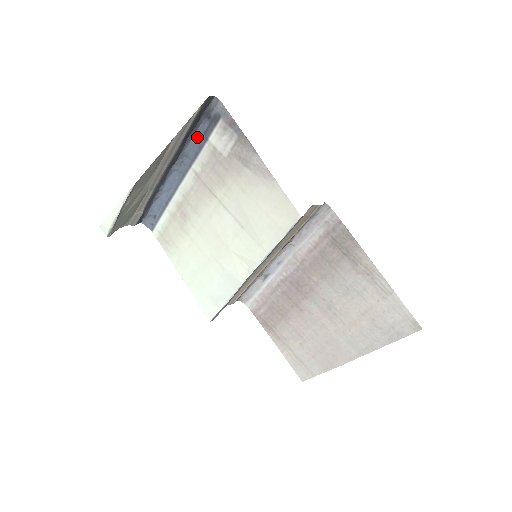
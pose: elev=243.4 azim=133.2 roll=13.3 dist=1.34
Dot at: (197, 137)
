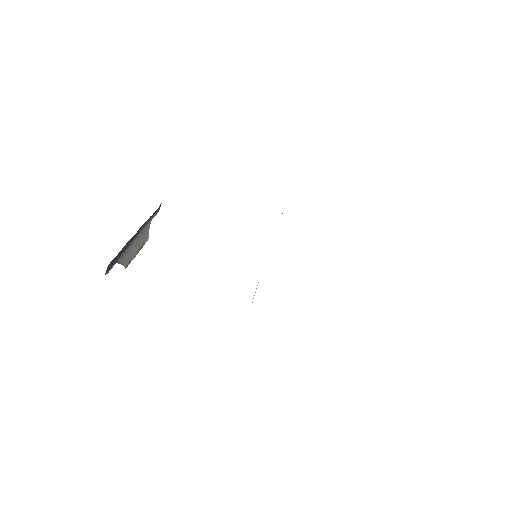
Dot at: occluded
